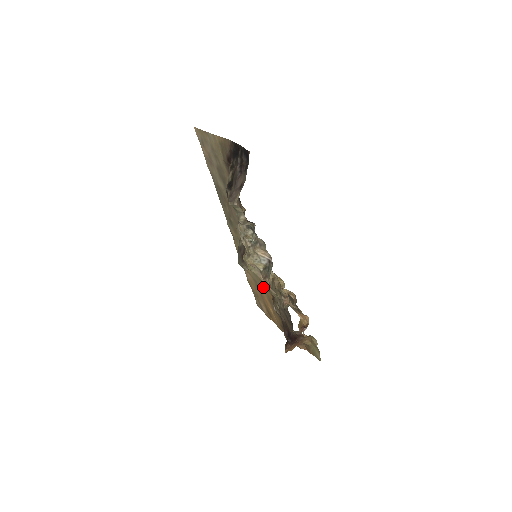
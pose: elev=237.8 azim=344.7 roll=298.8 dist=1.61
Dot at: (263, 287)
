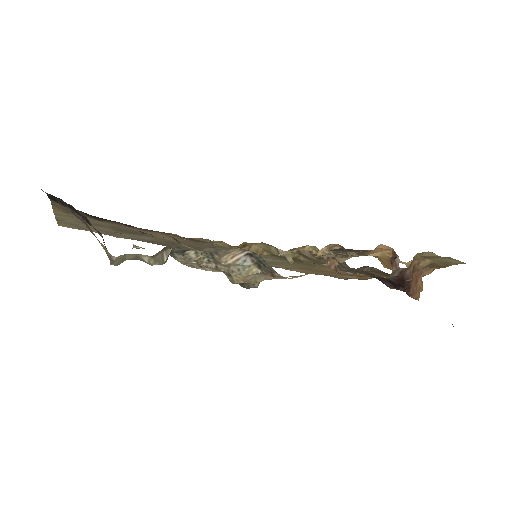
Dot at: (315, 266)
